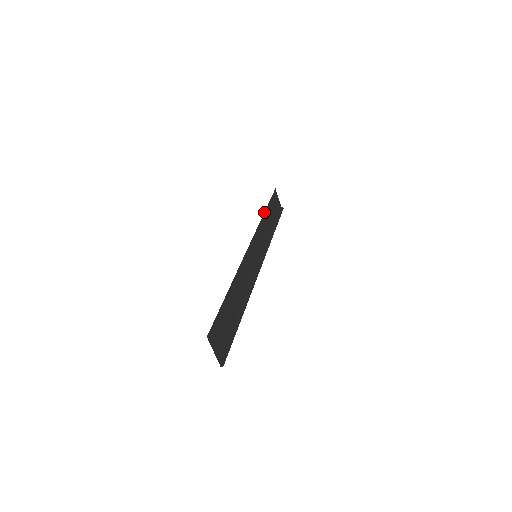
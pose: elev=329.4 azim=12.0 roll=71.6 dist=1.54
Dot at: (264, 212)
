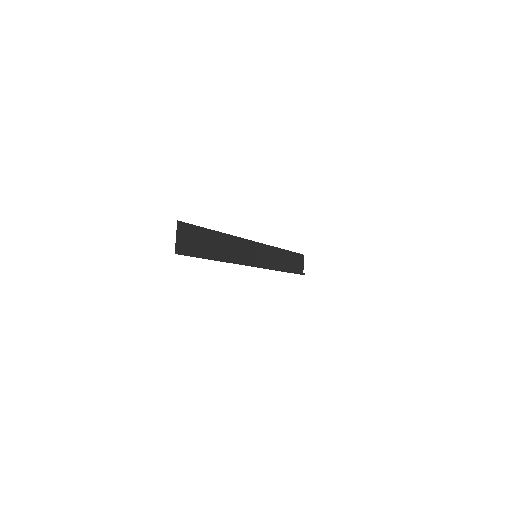
Dot at: (283, 249)
